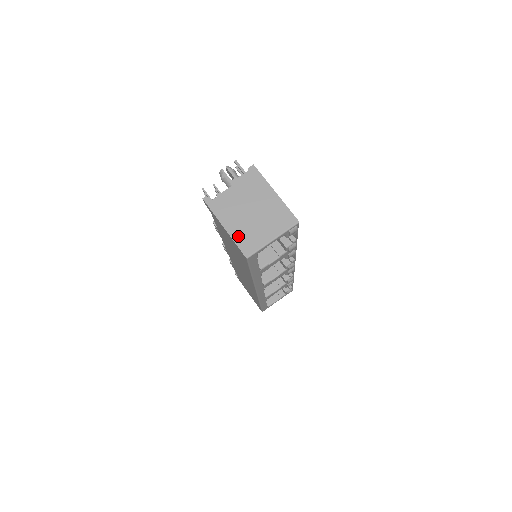
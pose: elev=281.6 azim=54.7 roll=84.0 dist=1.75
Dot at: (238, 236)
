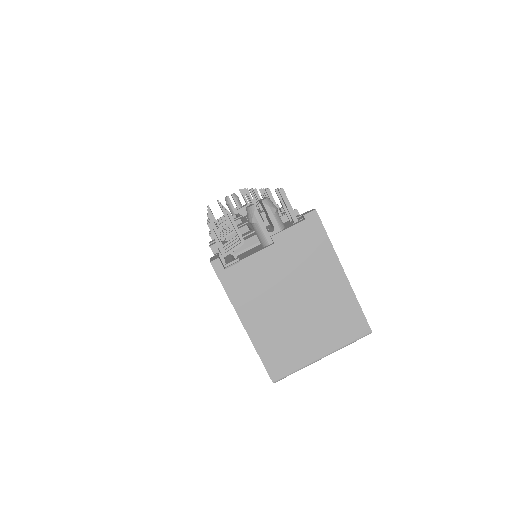
Dot at: (265, 343)
